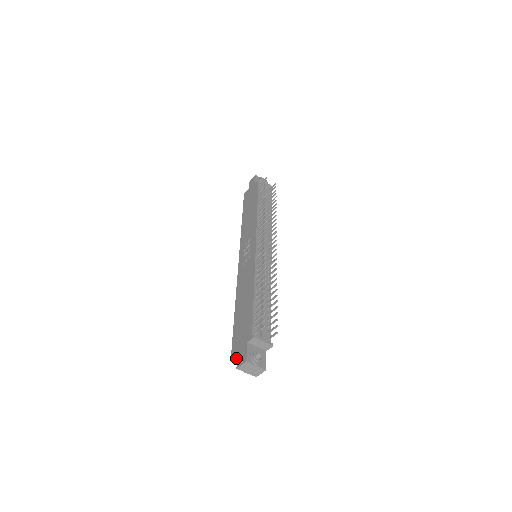
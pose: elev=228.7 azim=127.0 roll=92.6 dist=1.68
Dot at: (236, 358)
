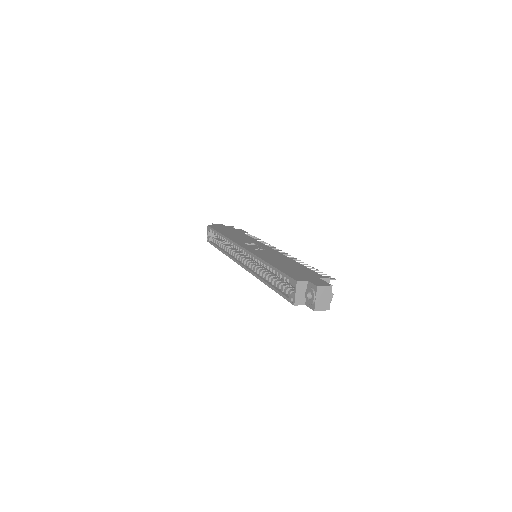
Dot at: (300, 284)
